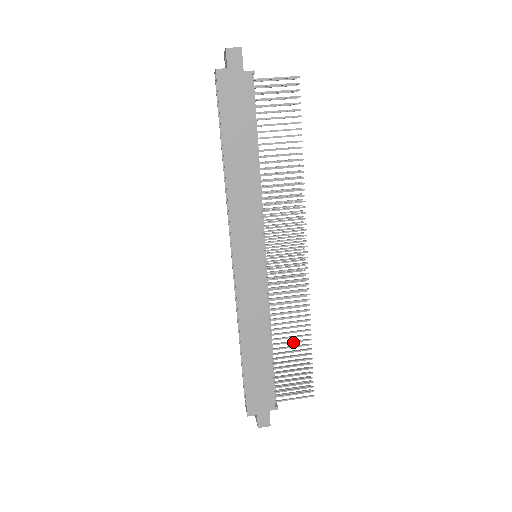
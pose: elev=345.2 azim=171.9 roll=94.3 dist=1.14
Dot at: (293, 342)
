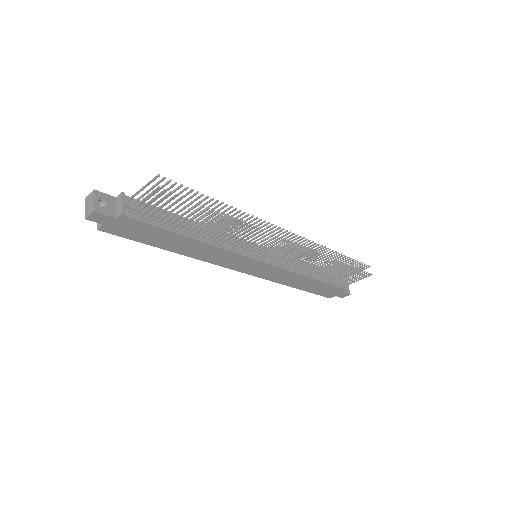
Dot at: occluded
